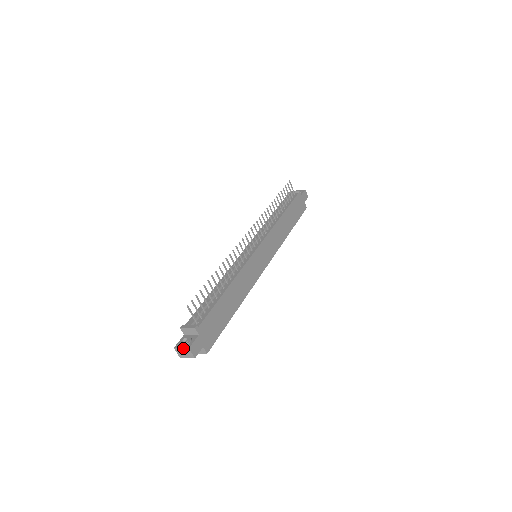
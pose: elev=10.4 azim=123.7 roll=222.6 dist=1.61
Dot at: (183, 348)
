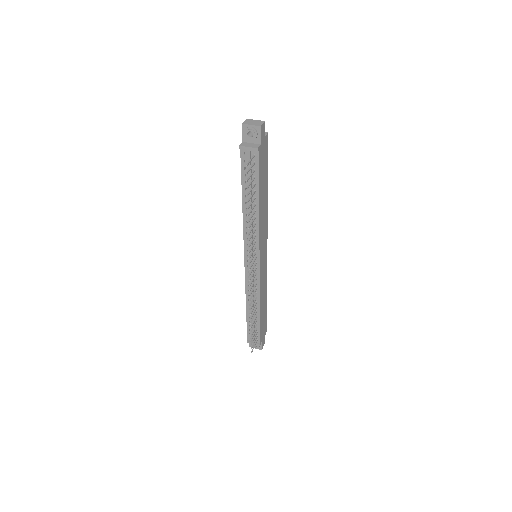
Dot at: occluded
